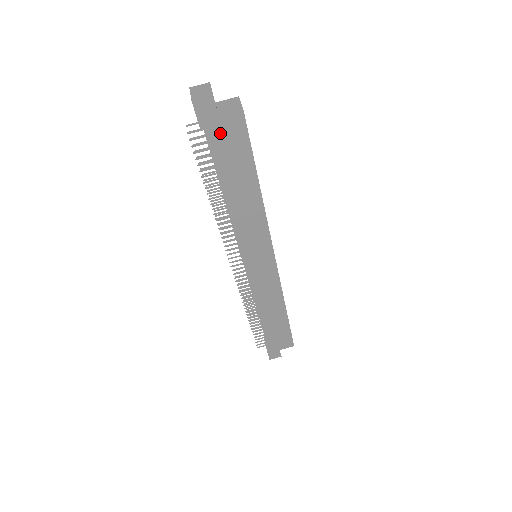
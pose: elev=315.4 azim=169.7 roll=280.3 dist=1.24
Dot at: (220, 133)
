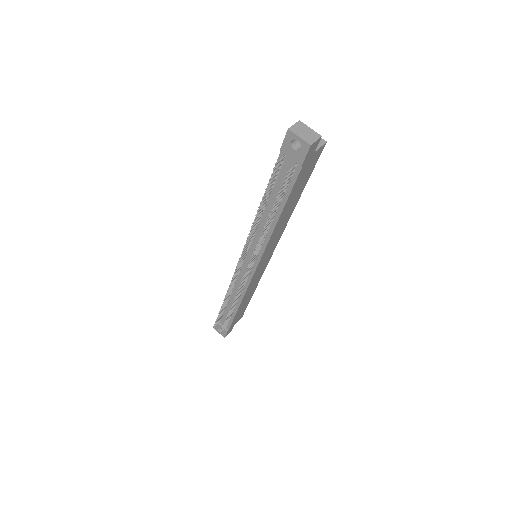
Dot at: (307, 166)
